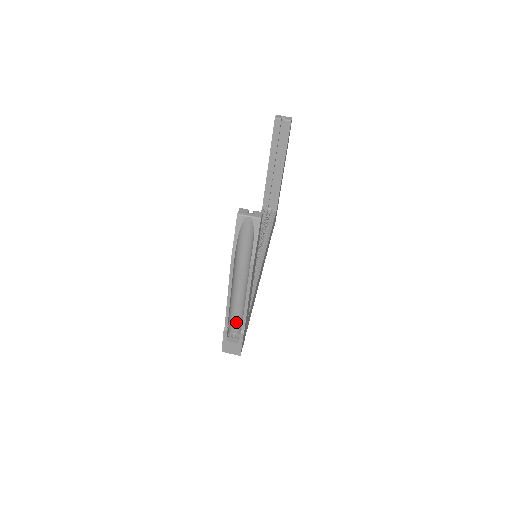
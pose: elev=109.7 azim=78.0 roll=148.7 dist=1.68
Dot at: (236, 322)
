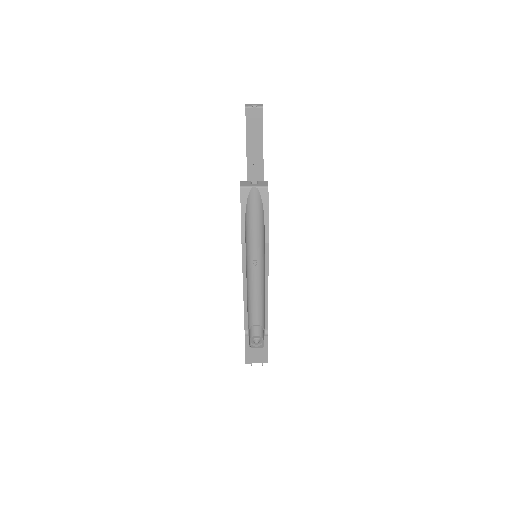
Dot at: (256, 324)
